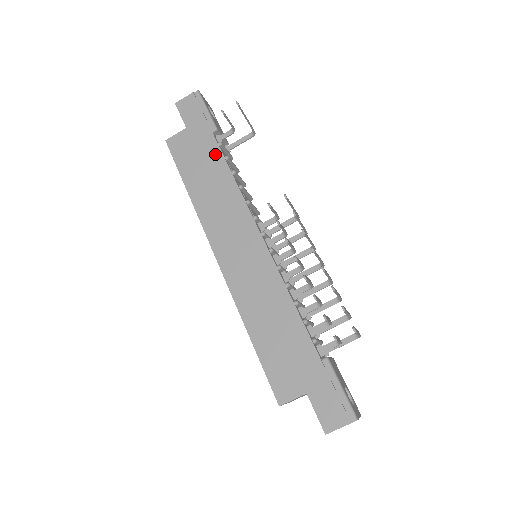
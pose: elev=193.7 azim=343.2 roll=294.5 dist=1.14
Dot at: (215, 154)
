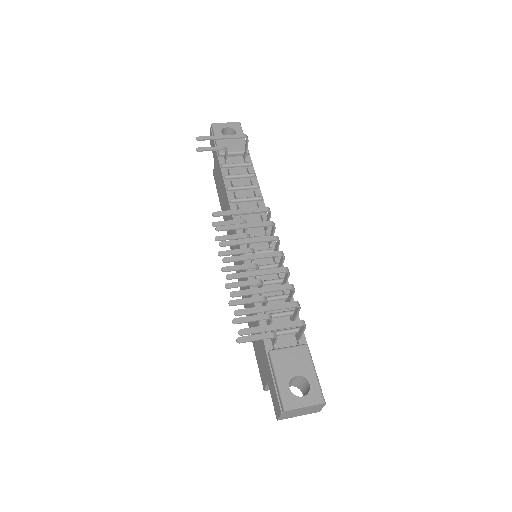
Dot at: (221, 177)
